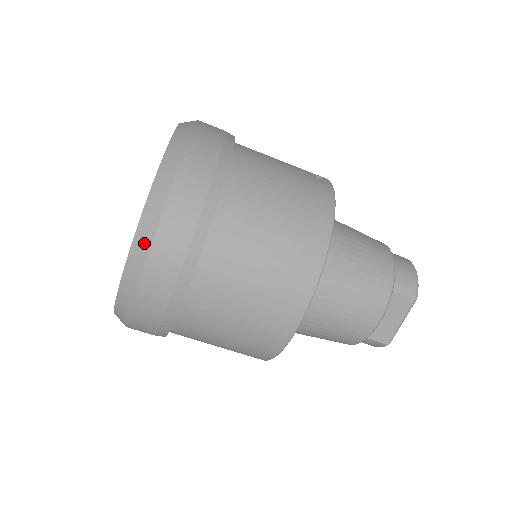
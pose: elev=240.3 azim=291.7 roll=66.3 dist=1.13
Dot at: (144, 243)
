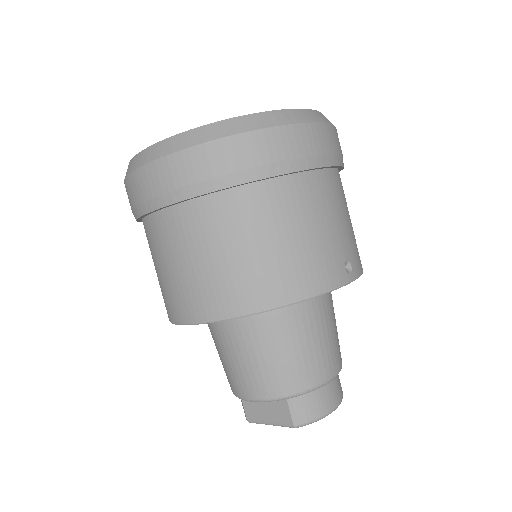
Dot at: (163, 150)
